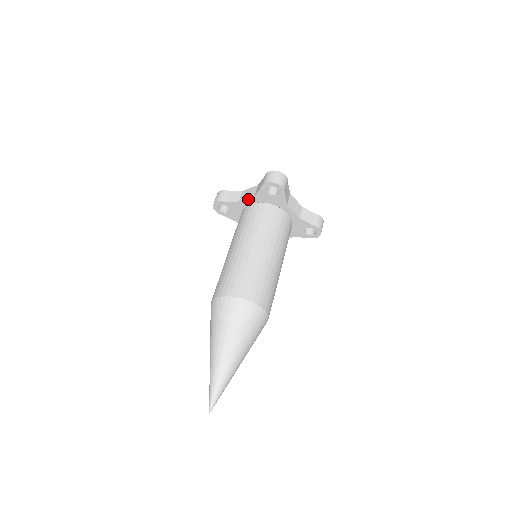
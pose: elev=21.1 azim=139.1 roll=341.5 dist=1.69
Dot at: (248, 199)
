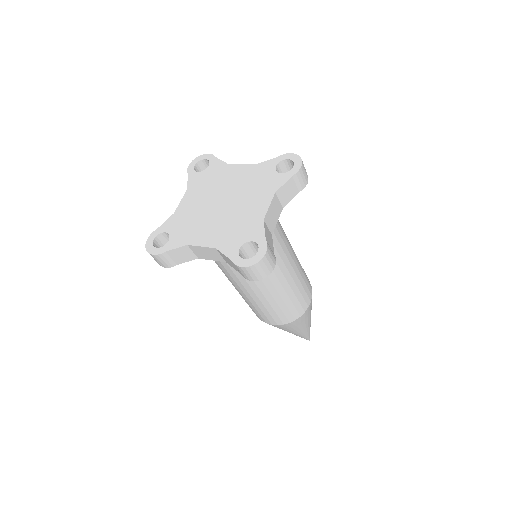
Dot at: (215, 260)
